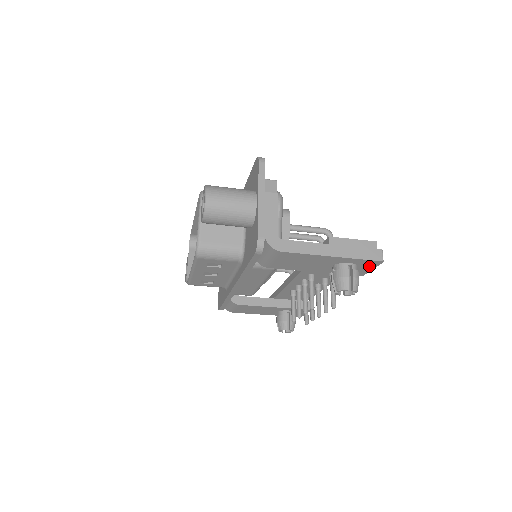
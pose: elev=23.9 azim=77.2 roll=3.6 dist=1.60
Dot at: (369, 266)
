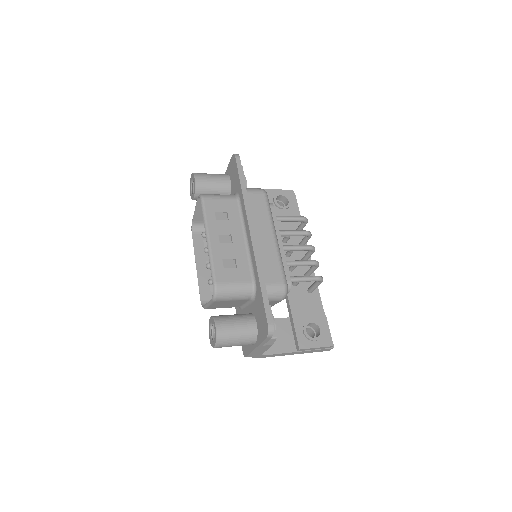
Dot at: occluded
